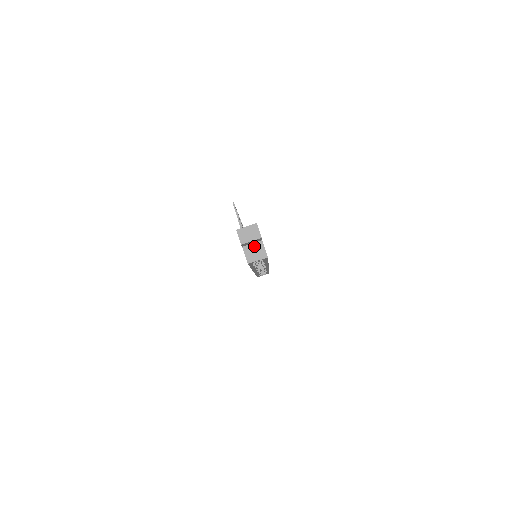
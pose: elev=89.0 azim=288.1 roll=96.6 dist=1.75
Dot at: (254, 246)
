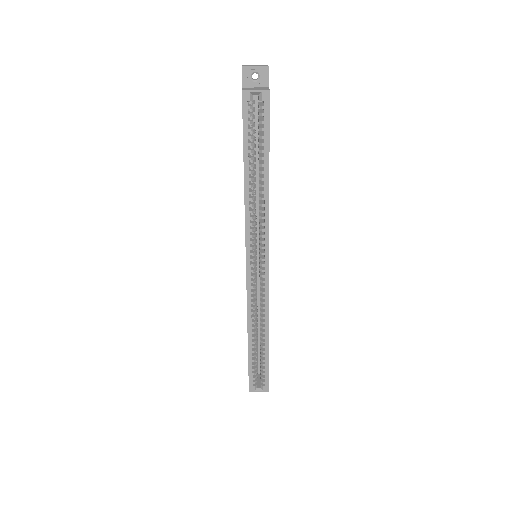
Dot at: (257, 88)
